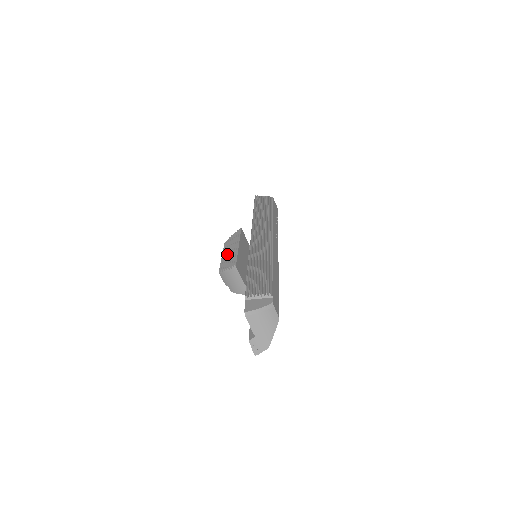
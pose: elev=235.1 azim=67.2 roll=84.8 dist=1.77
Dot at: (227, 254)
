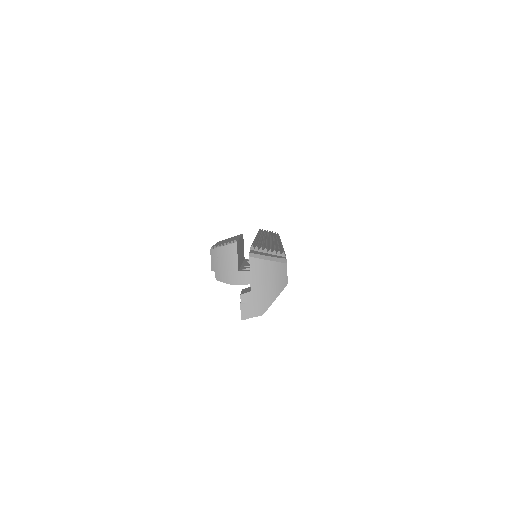
Dot at: occluded
